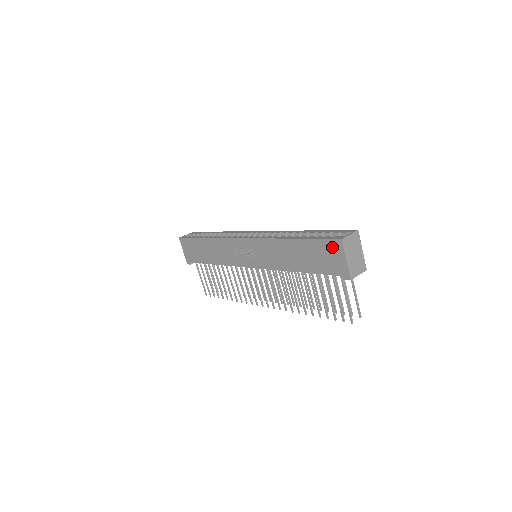
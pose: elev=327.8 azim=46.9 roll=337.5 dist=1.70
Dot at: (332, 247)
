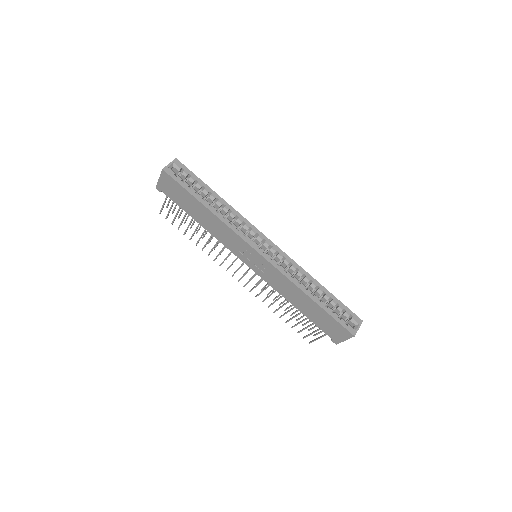
Dot at: (342, 331)
